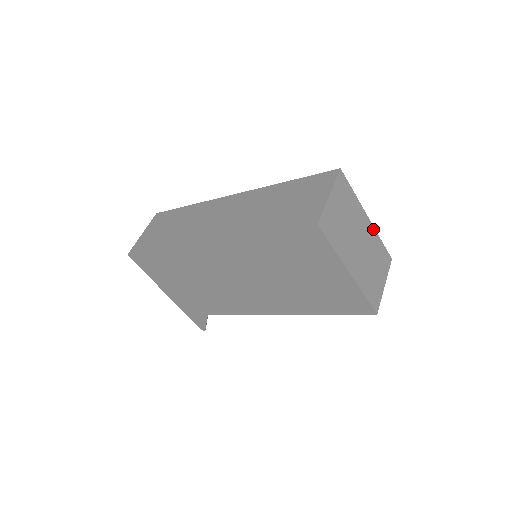
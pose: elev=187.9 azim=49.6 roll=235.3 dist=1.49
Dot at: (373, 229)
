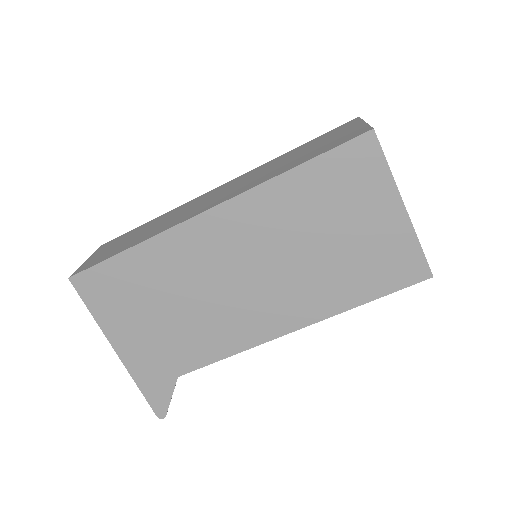
Dot at: occluded
